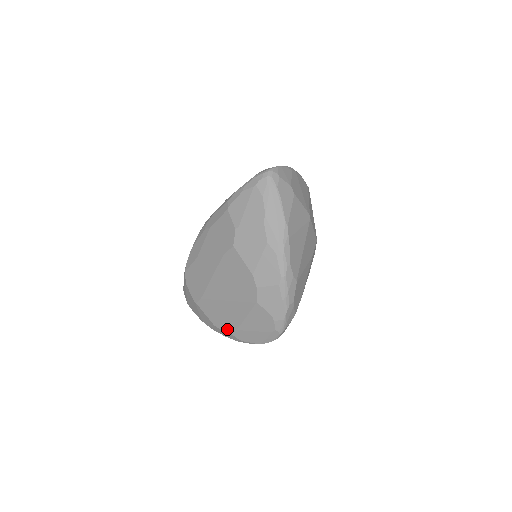
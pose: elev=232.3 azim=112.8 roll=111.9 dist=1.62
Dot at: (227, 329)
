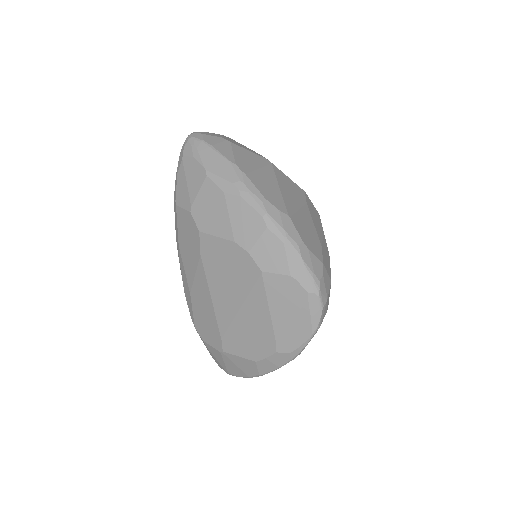
Dot at: (267, 350)
